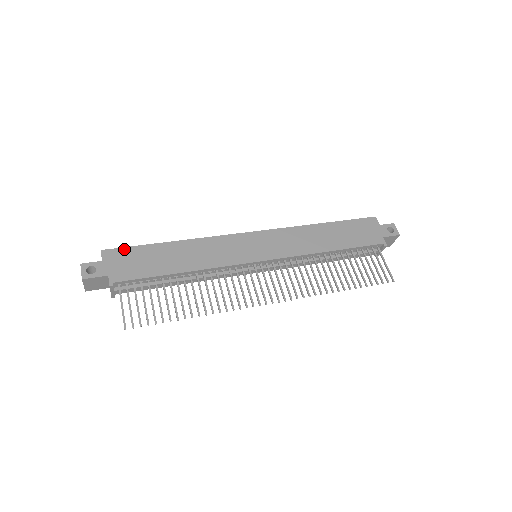
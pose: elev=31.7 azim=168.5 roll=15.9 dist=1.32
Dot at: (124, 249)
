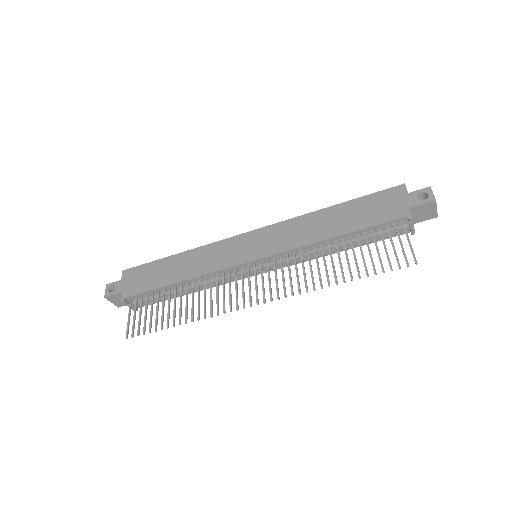
Dot at: (139, 267)
